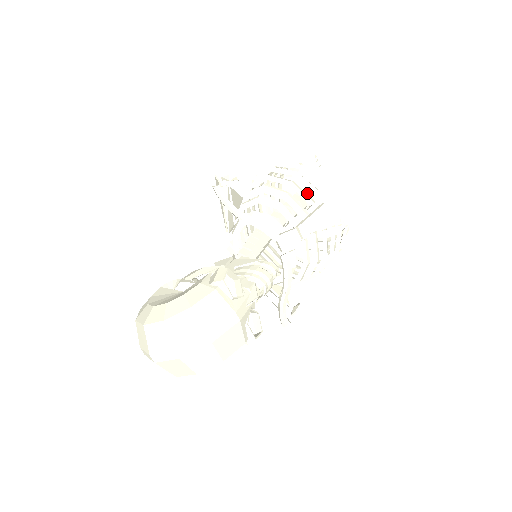
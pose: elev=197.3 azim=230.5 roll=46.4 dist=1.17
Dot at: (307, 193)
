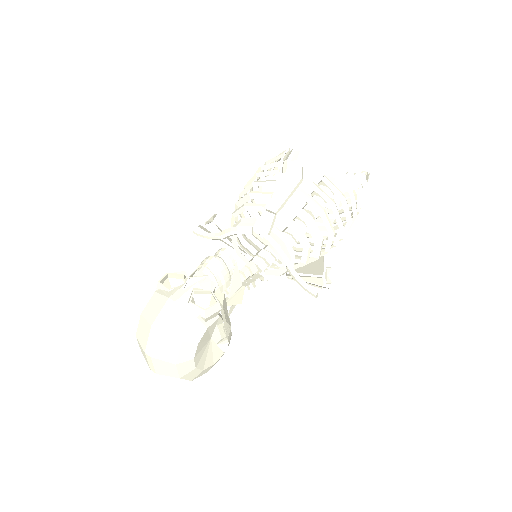
Dot at: occluded
